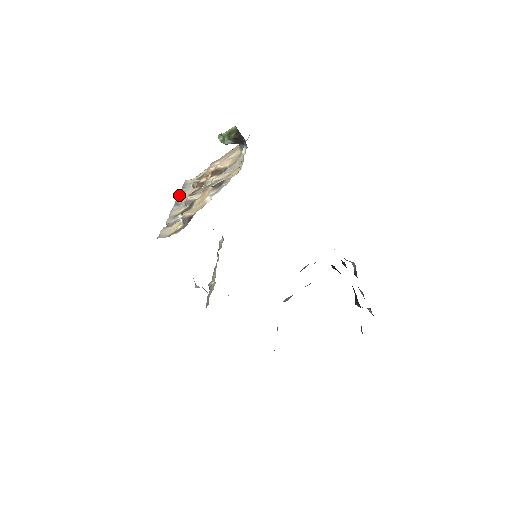
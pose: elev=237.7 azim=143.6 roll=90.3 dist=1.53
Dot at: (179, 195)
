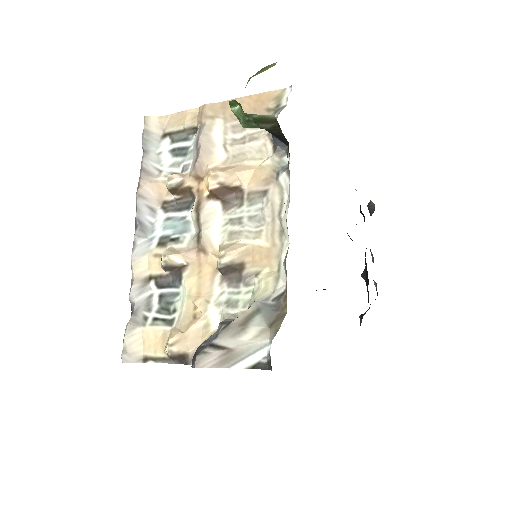
Dot at: (141, 190)
